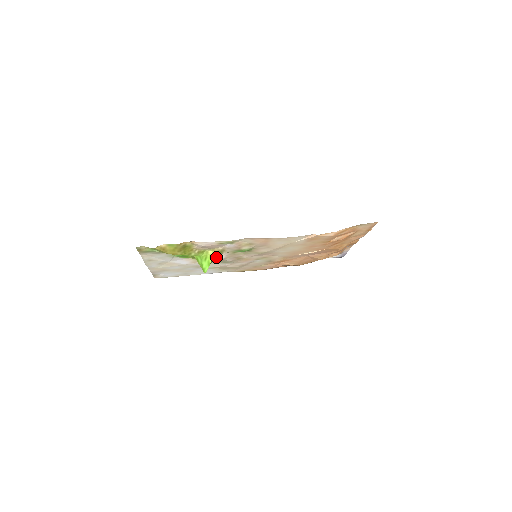
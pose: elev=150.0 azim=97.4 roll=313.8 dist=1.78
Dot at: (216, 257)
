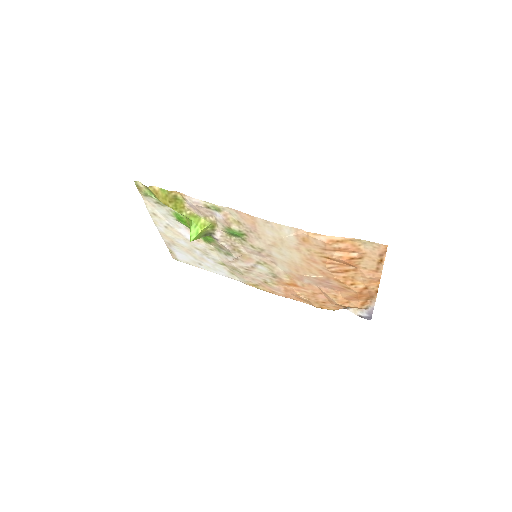
Dot at: (211, 234)
